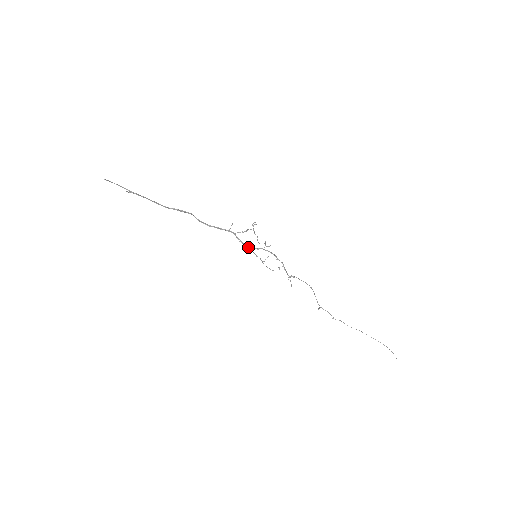
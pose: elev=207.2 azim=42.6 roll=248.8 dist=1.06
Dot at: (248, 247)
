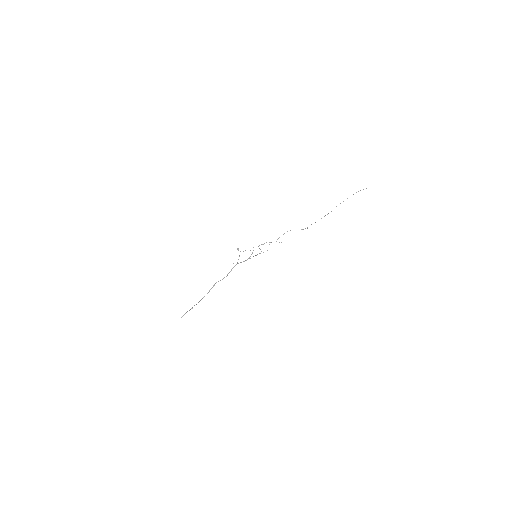
Dot at: occluded
